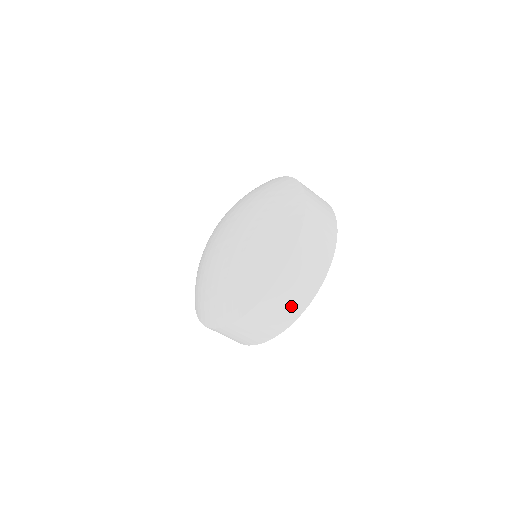
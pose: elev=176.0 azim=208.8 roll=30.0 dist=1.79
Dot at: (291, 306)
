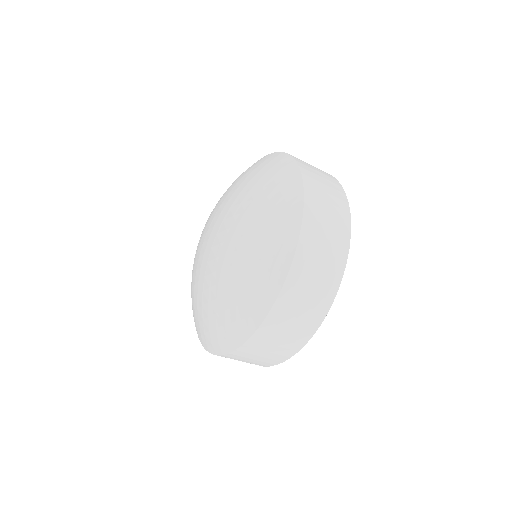
Dot at: (297, 330)
